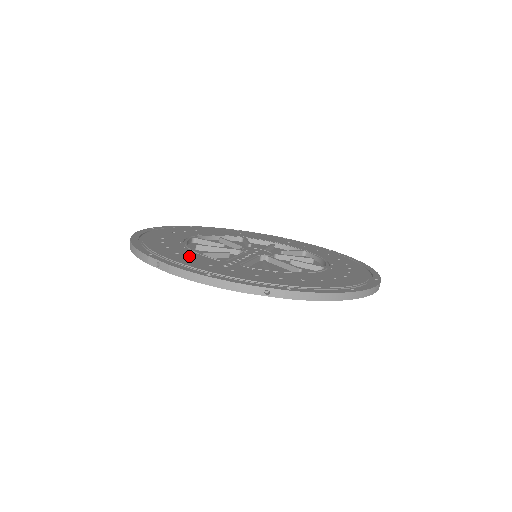
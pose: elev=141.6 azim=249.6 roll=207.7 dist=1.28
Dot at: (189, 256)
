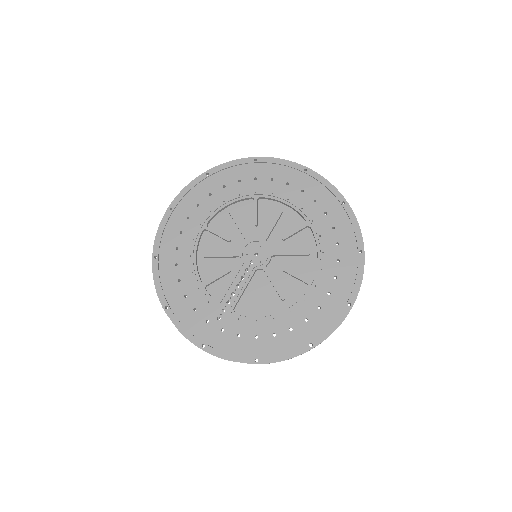
Dot at: (194, 301)
